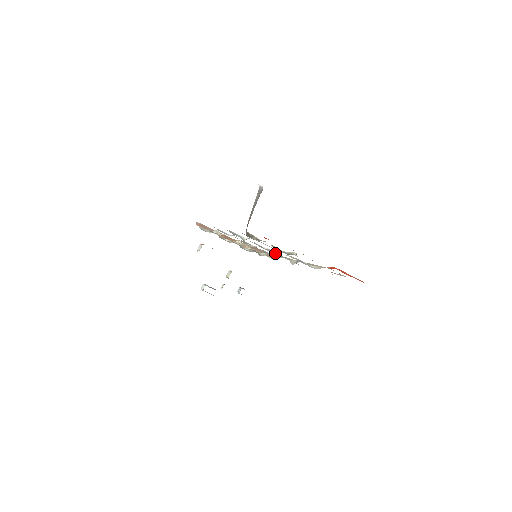
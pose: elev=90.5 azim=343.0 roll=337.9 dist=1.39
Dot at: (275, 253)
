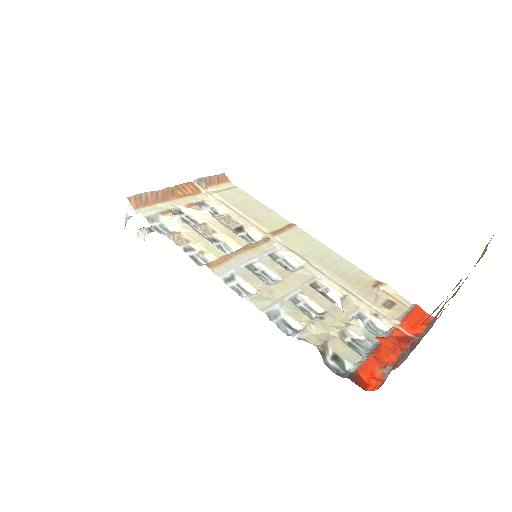
Dot at: (298, 272)
